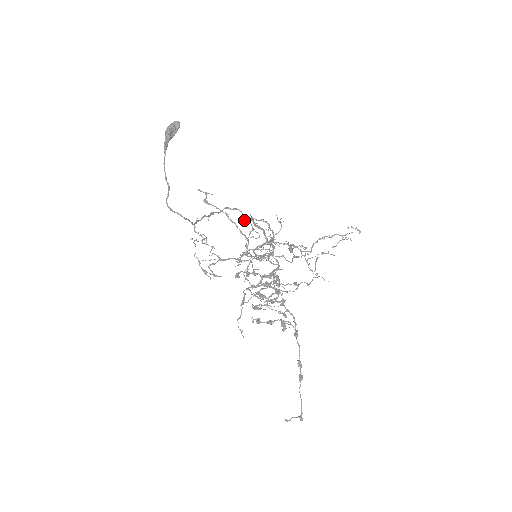
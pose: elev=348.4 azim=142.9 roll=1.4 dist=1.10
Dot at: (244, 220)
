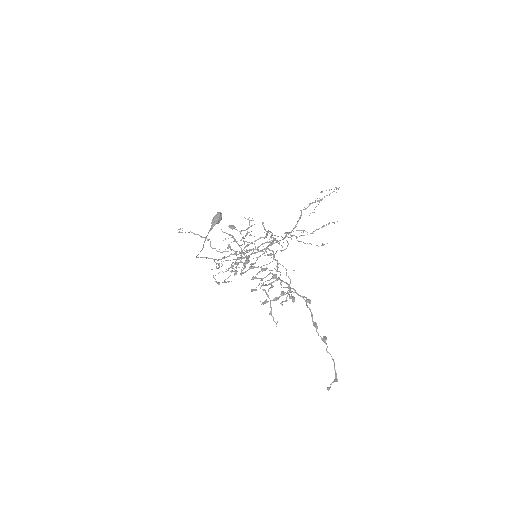
Dot at: (281, 245)
